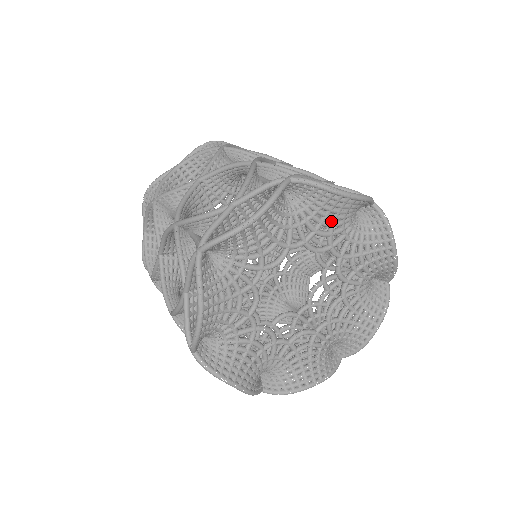
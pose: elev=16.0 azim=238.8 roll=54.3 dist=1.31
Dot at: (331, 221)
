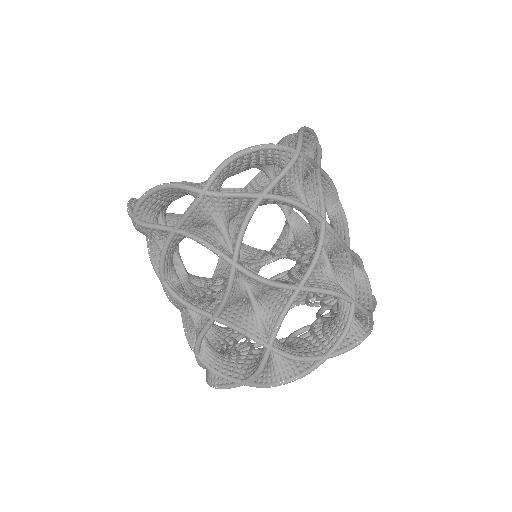
Dot at: occluded
